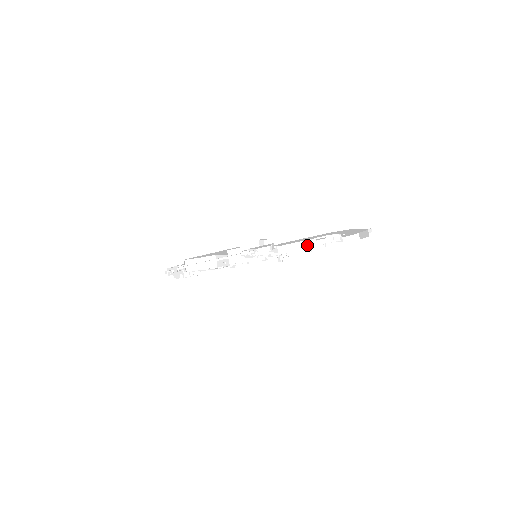
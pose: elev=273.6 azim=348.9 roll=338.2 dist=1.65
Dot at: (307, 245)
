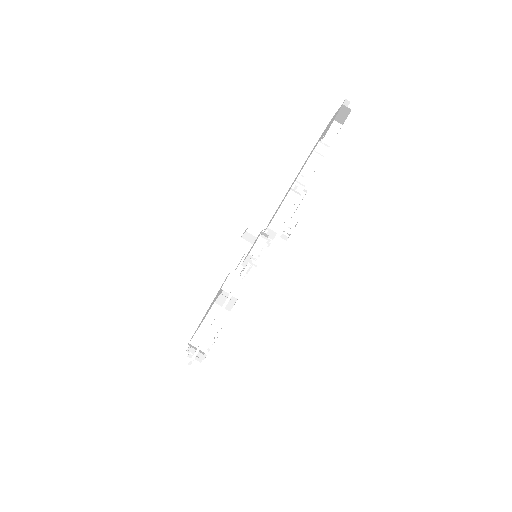
Dot at: (298, 192)
